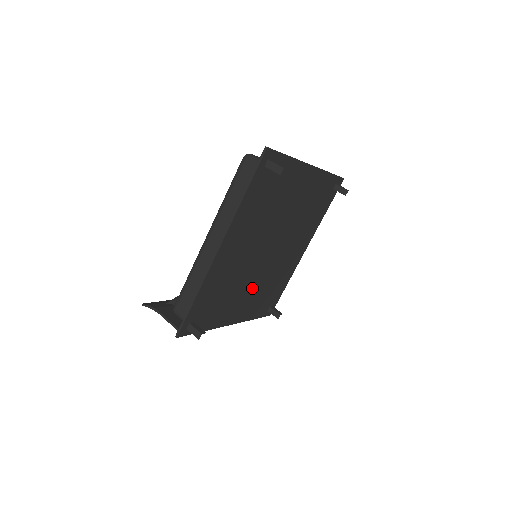
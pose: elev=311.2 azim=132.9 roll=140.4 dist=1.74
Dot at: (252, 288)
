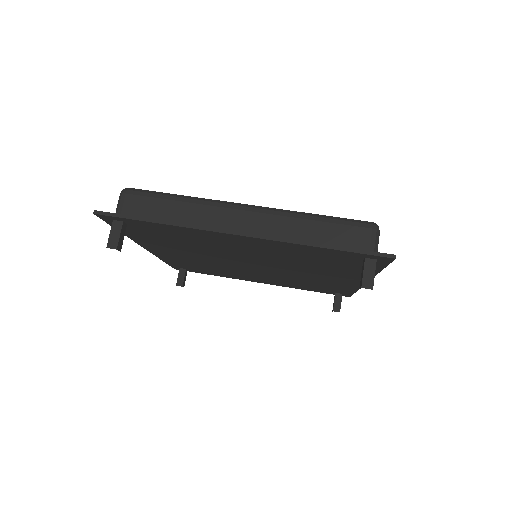
Dot at: (264, 276)
